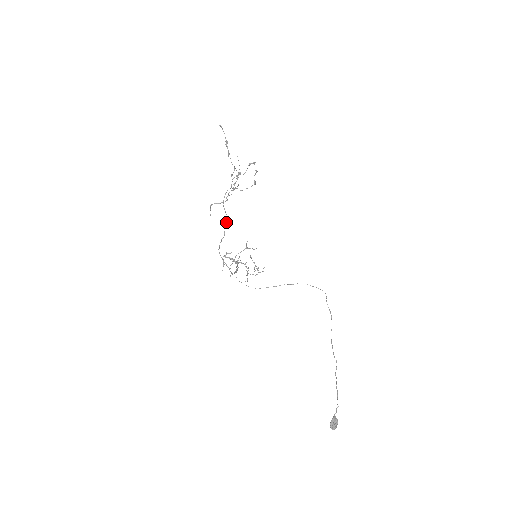
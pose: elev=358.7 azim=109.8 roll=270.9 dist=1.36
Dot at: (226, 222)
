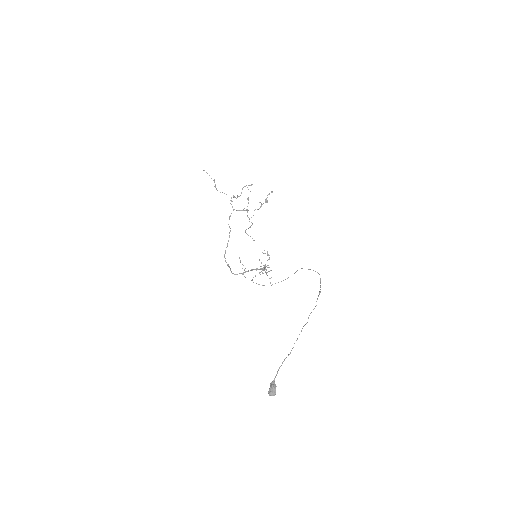
Dot at: (229, 236)
